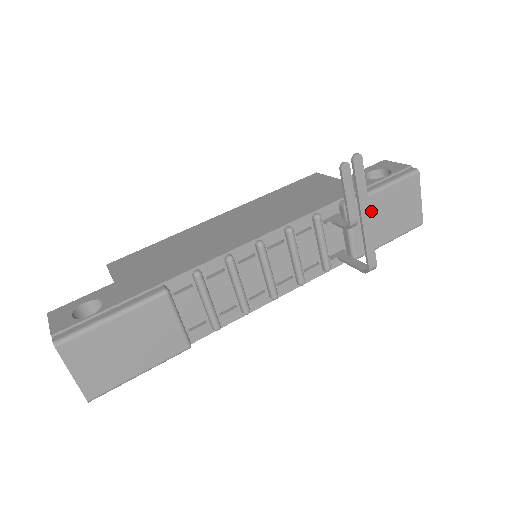
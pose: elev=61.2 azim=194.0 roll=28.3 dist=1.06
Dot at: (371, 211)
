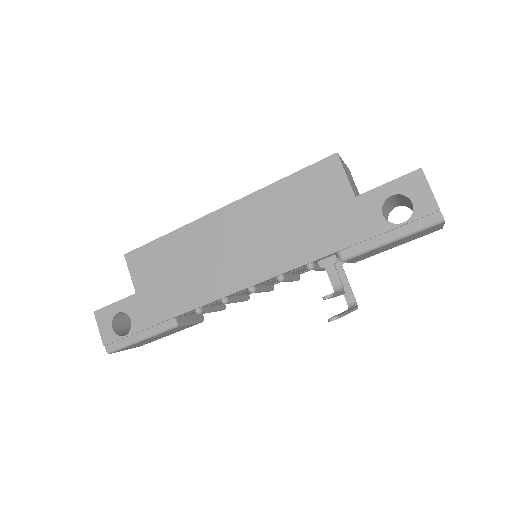
Dot at: (373, 252)
